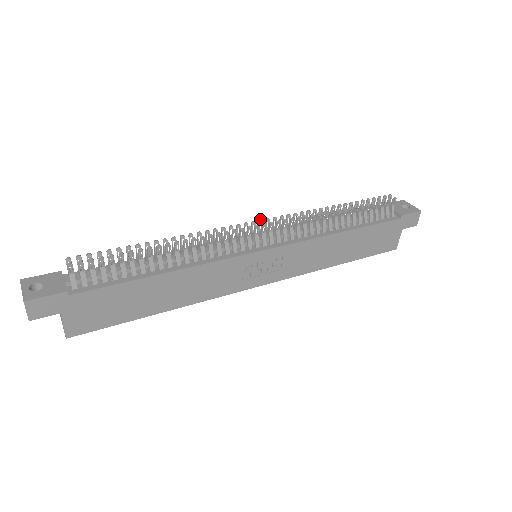
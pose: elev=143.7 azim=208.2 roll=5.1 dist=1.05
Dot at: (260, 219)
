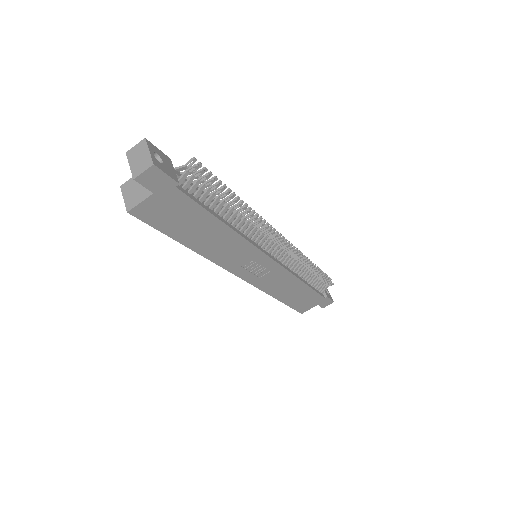
Dot at: occluded
